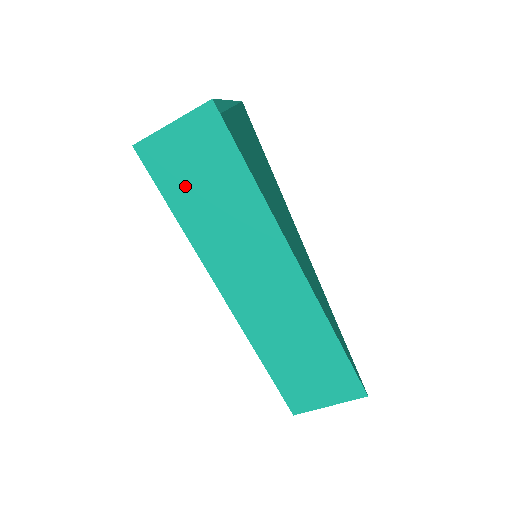
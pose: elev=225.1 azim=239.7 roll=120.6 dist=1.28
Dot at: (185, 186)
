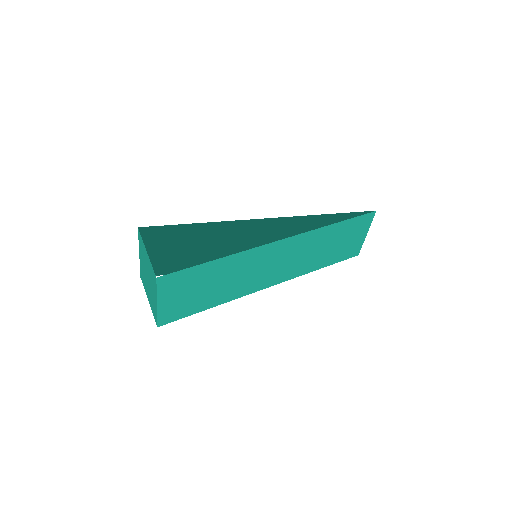
Dot at: (198, 300)
